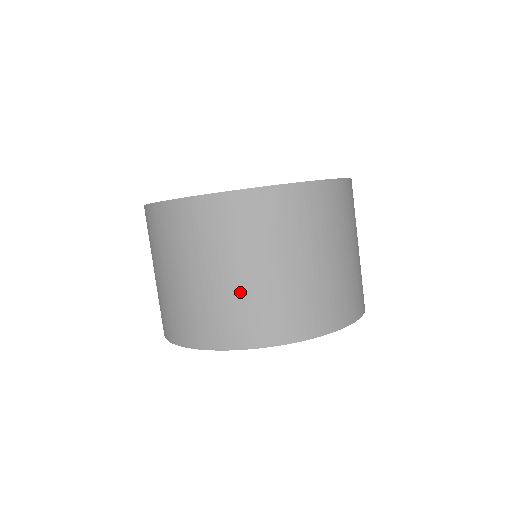
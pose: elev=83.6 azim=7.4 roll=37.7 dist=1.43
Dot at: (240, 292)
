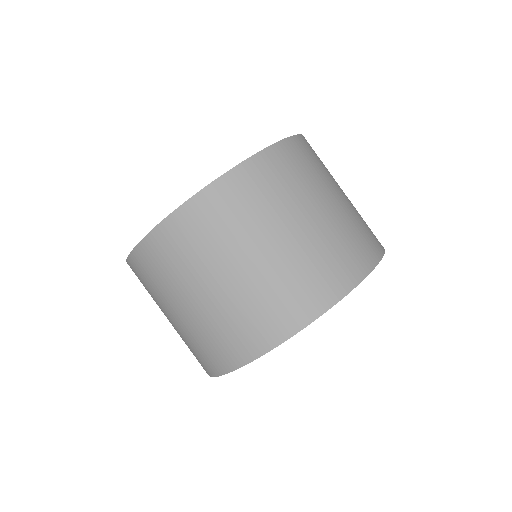
Dot at: (183, 332)
